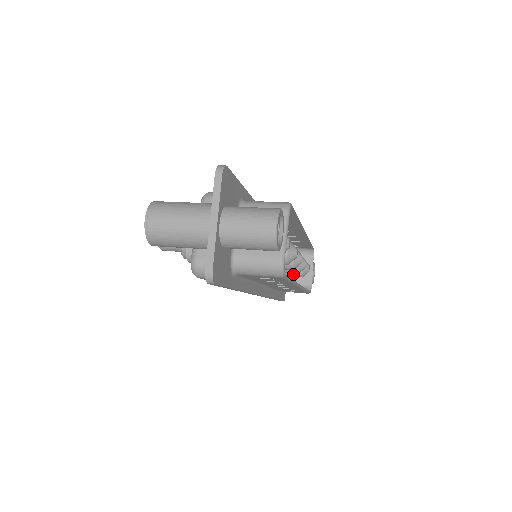
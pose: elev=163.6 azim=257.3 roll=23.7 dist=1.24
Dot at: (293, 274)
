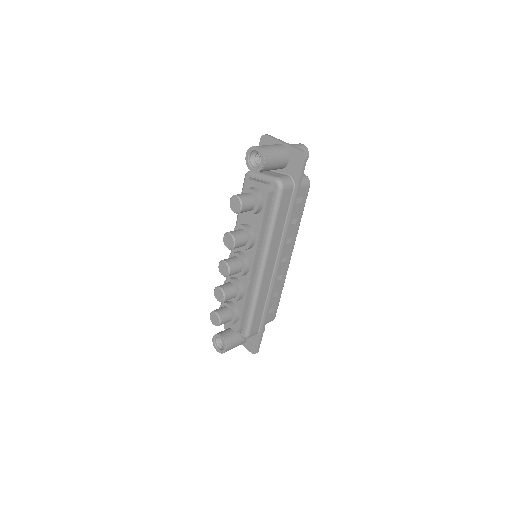
Dot at: occluded
